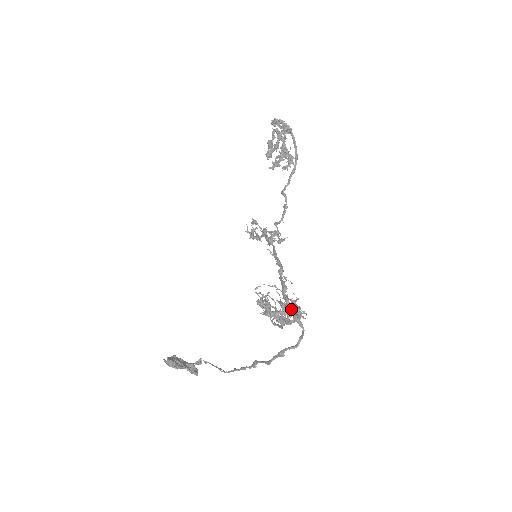
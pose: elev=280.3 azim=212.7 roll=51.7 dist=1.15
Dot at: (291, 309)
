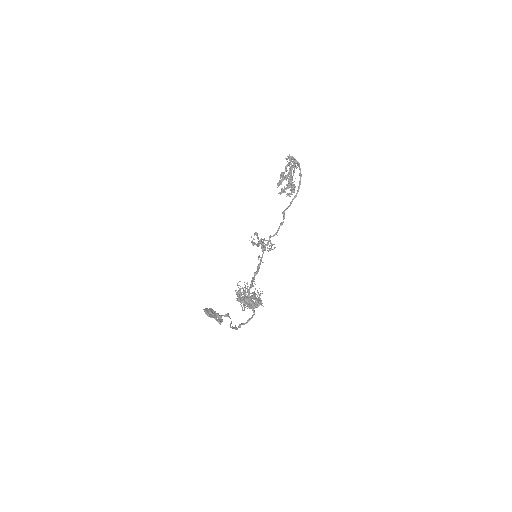
Dot at: (250, 300)
